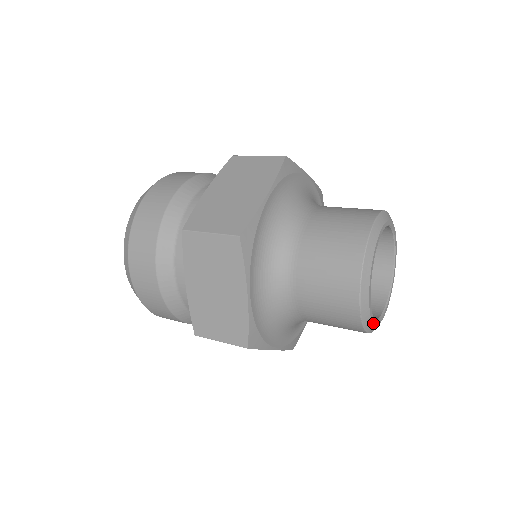
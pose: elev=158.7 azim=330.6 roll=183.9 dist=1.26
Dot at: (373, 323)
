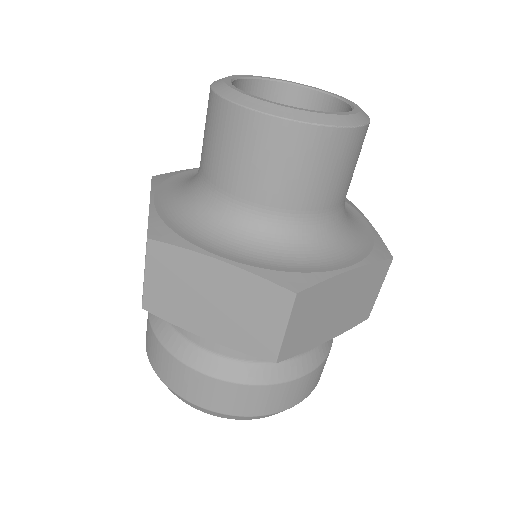
Dot at: (257, 99)
